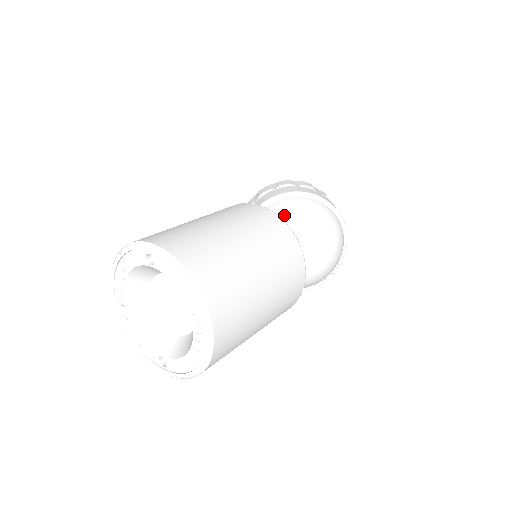
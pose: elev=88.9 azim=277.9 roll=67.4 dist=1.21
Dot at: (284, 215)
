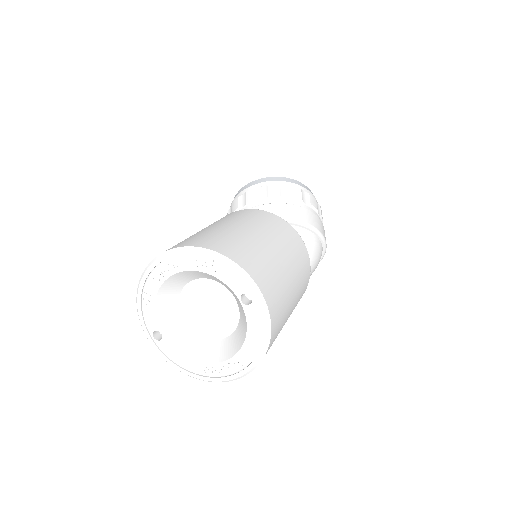
Dot at: occluded
